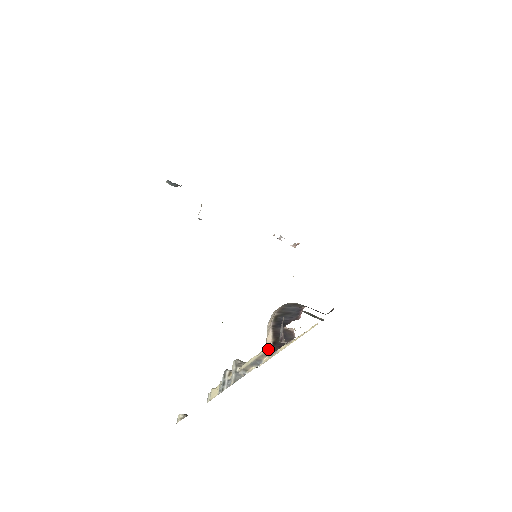
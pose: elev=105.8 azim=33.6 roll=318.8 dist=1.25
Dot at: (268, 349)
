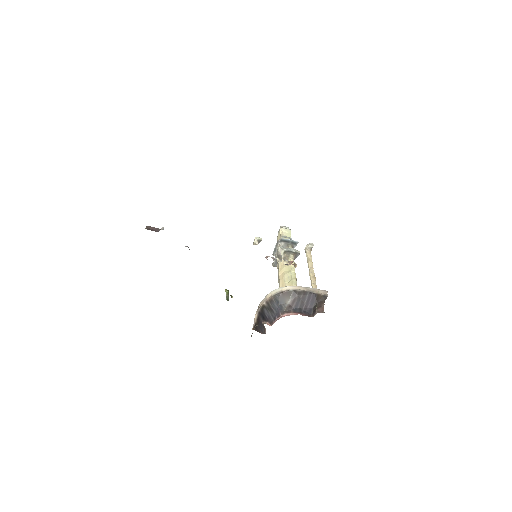
Dot at: (254, 322)
